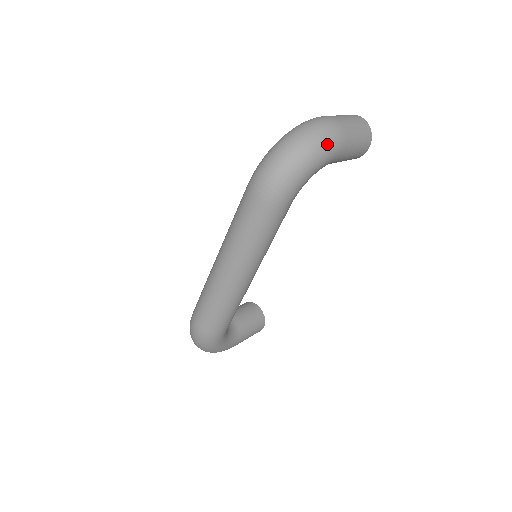
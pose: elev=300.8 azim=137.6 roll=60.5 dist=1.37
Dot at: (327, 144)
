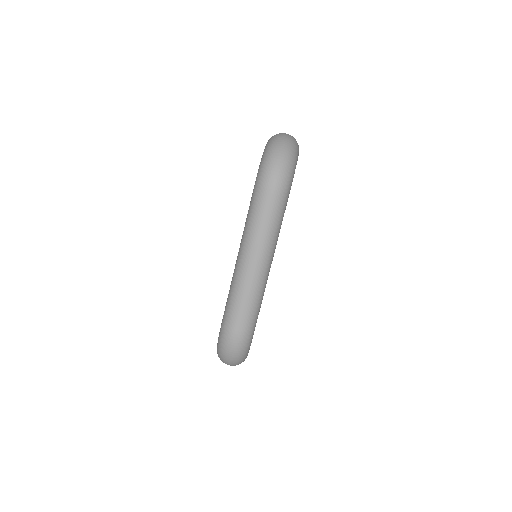
Dot at: (296, 146)
